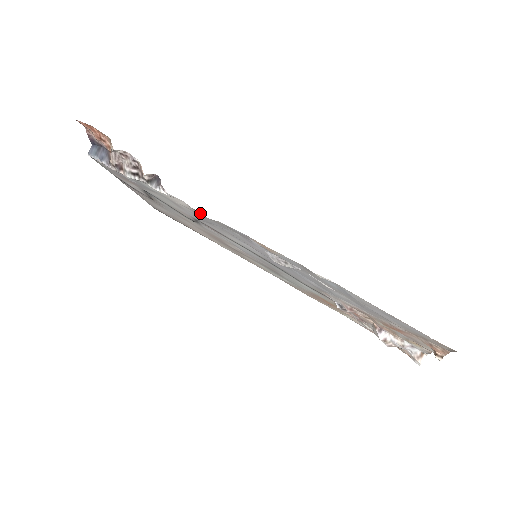
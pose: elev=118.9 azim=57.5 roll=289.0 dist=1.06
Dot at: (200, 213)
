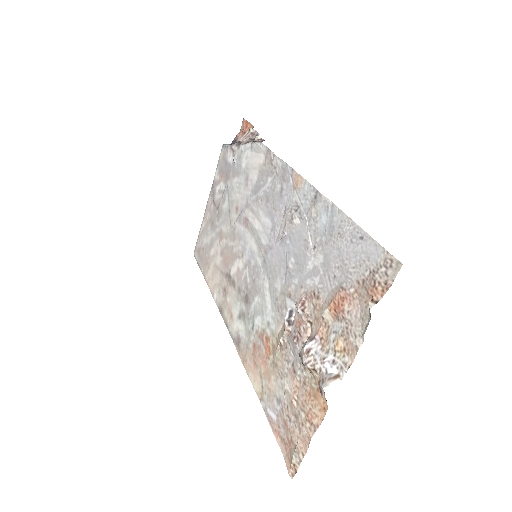
Dot at: (271, 157)
